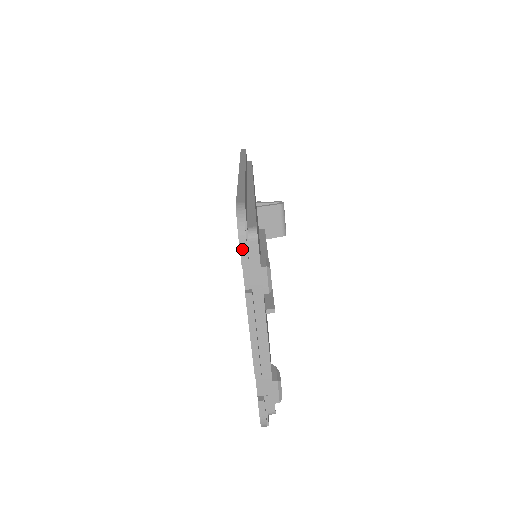
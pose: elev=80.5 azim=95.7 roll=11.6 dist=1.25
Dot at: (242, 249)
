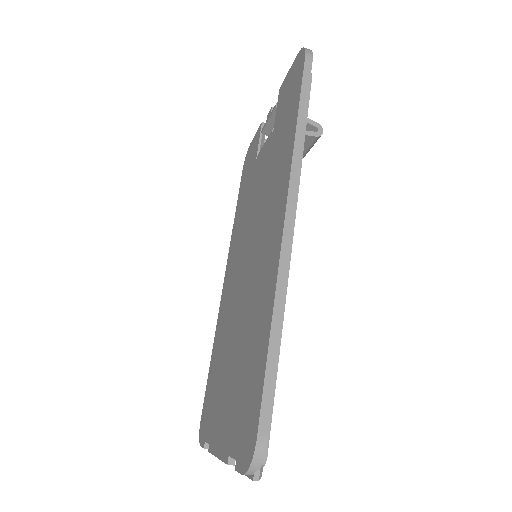
Dot at: (242, 473)
